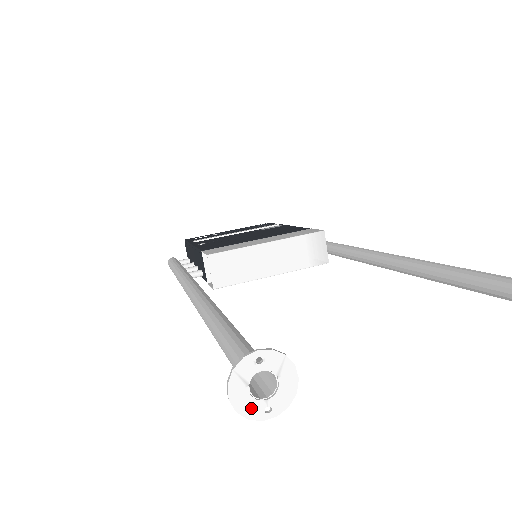
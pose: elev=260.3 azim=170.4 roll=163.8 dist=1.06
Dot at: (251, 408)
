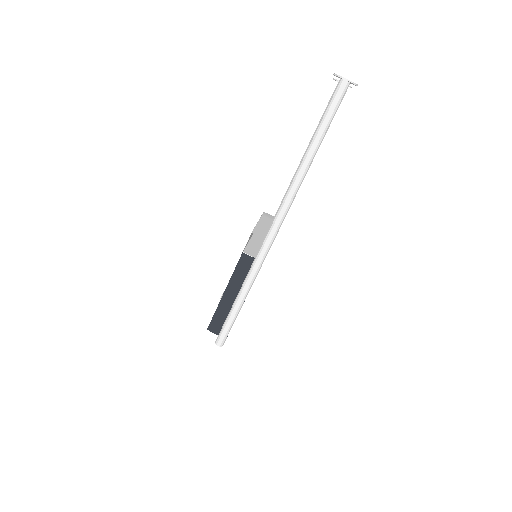
Dot at: (353, 82)
